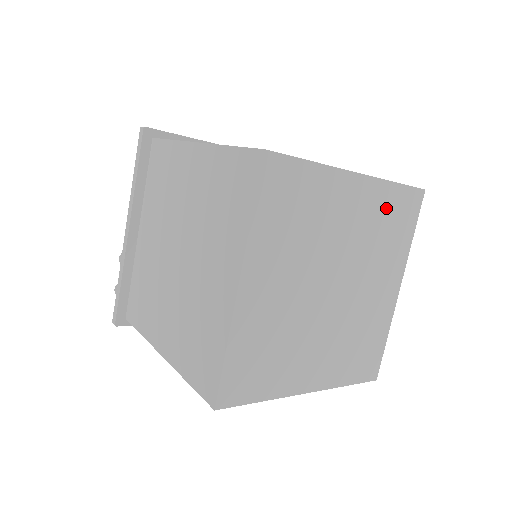
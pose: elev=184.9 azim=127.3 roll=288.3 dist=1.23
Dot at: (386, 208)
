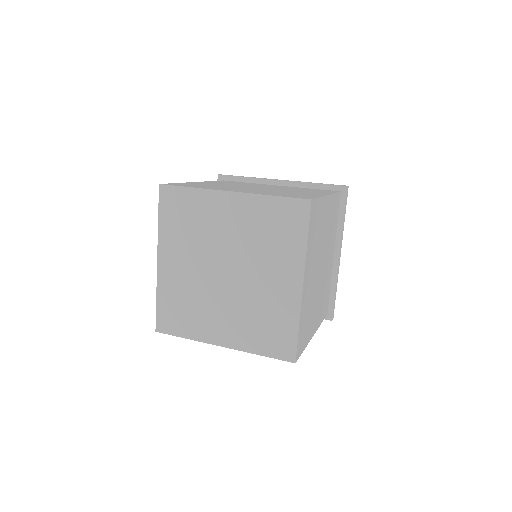
Dot at: (266, 216)
